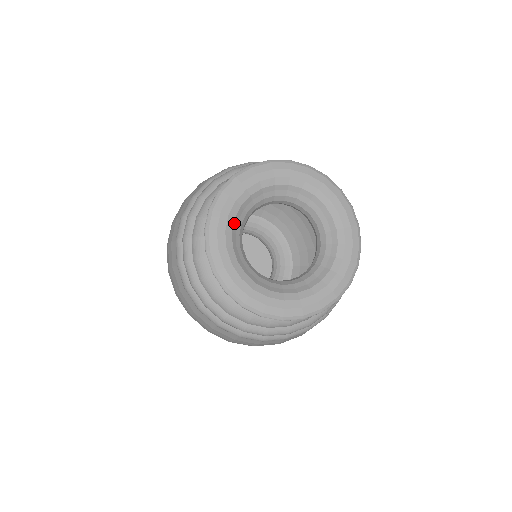
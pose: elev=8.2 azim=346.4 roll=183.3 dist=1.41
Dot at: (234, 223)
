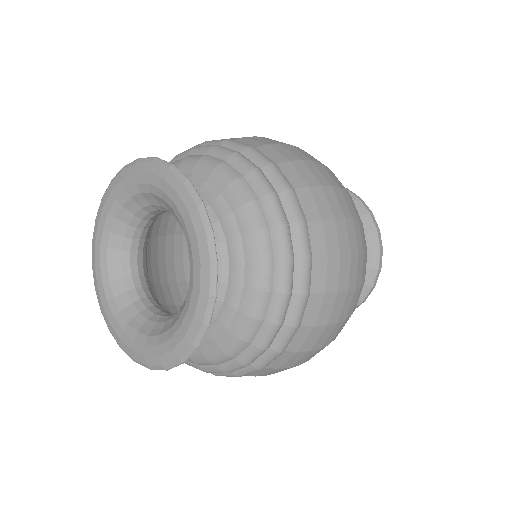
Dot at: (109, 270)
